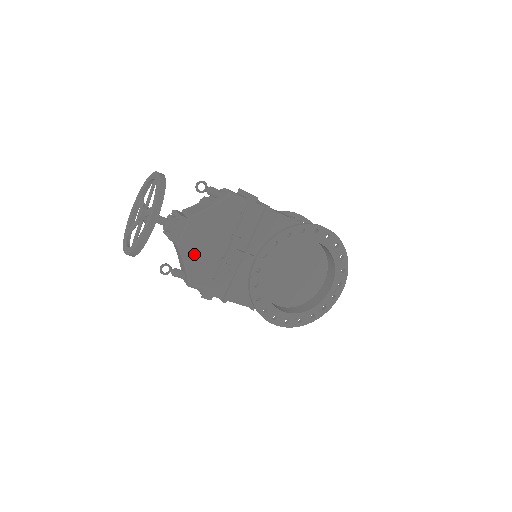
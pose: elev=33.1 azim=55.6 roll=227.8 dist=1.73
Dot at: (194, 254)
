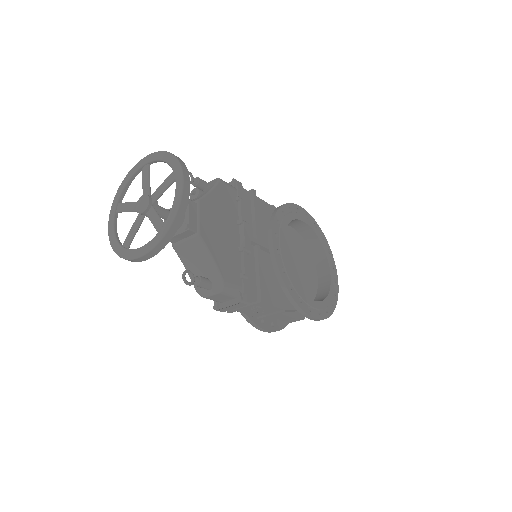
Dot at: (216, 245)
